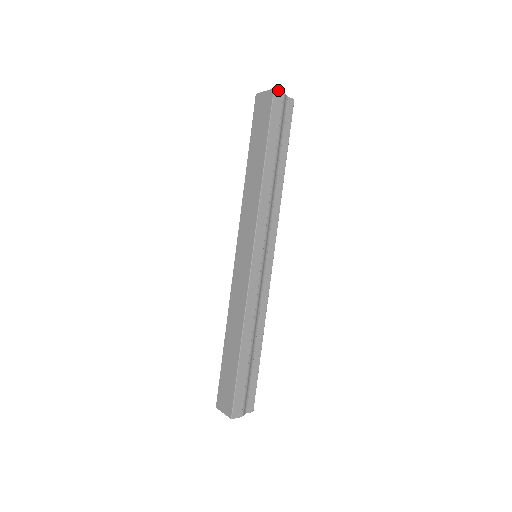
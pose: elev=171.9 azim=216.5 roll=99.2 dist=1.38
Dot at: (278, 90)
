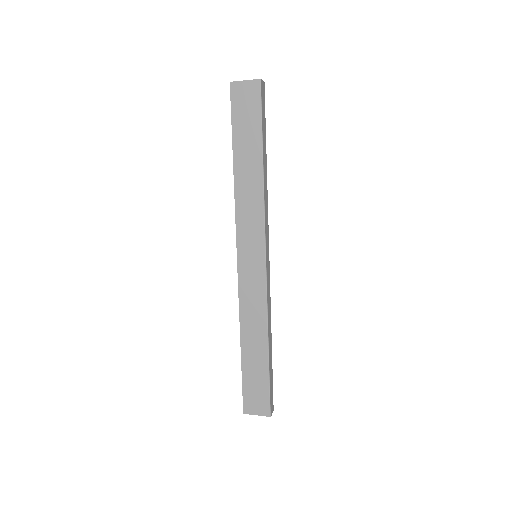
Dot at: (262, 80)
